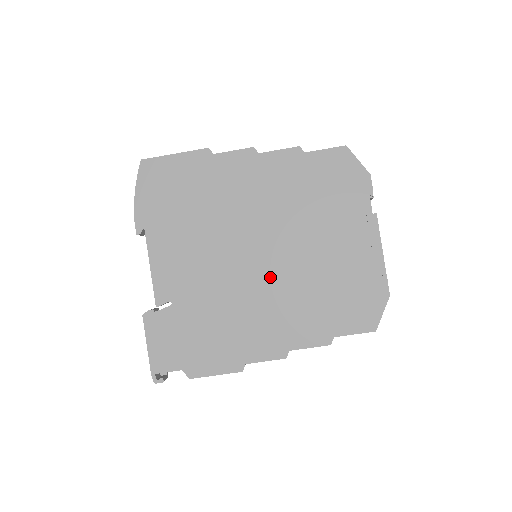
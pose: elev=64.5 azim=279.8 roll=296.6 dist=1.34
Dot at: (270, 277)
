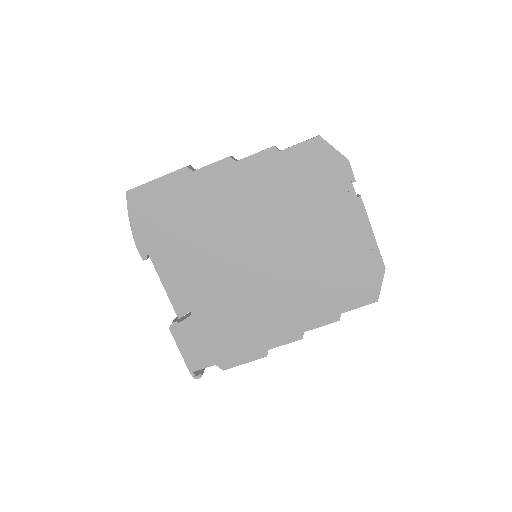
Dot at: (273, 274)
